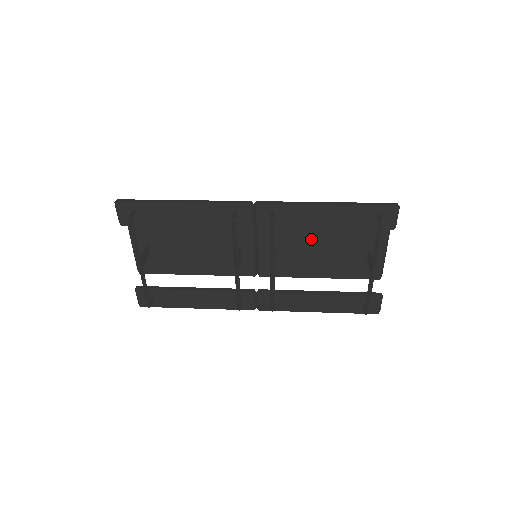
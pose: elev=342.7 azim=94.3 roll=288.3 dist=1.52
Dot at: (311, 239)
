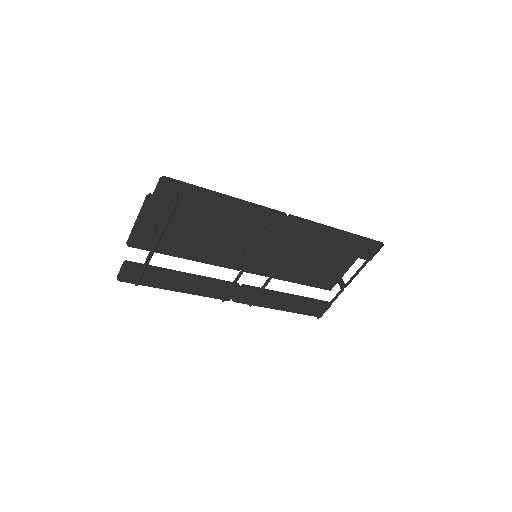
Dot at: (303, 251)
